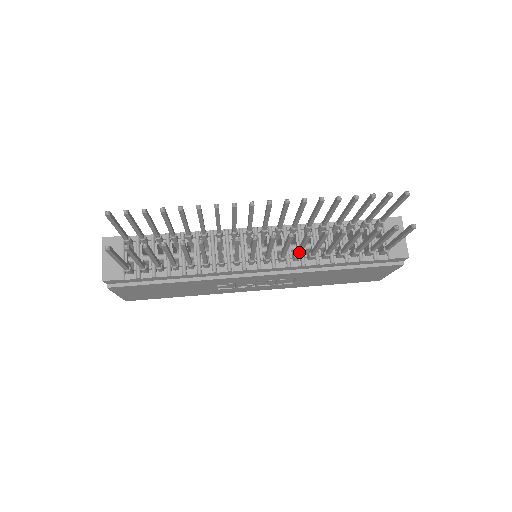
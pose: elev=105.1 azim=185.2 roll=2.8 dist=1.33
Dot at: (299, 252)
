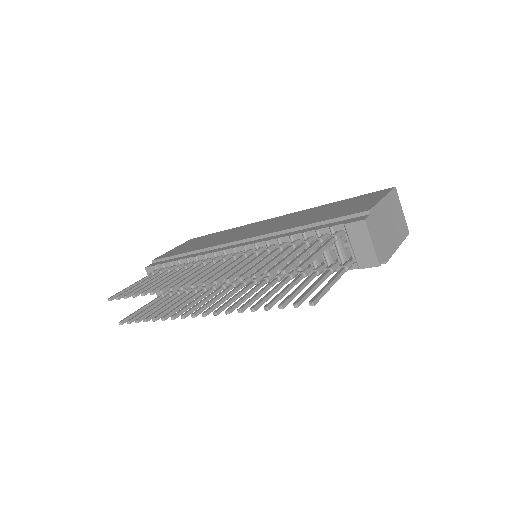
Dot at: (256, 289)
